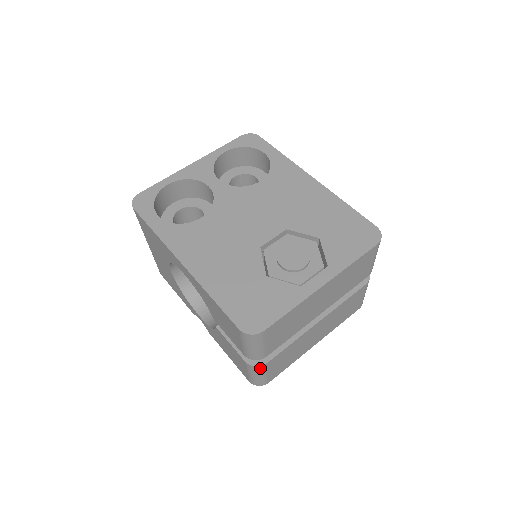
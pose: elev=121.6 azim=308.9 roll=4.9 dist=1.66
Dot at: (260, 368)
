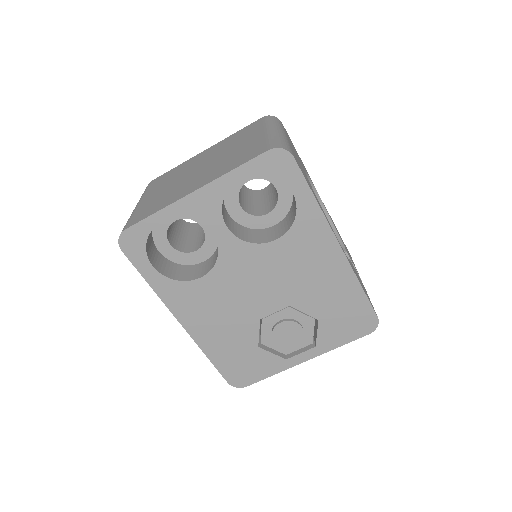
Dot at: occluded
